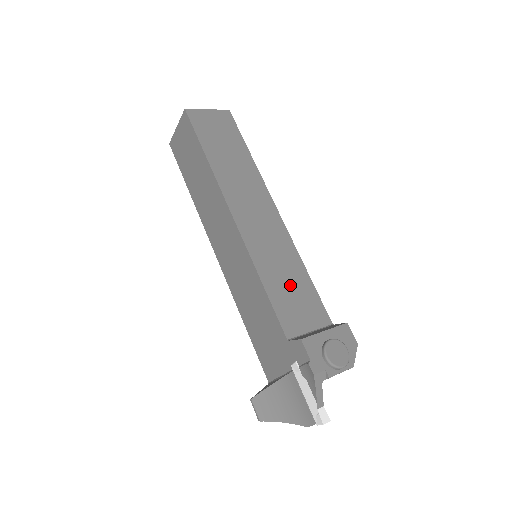
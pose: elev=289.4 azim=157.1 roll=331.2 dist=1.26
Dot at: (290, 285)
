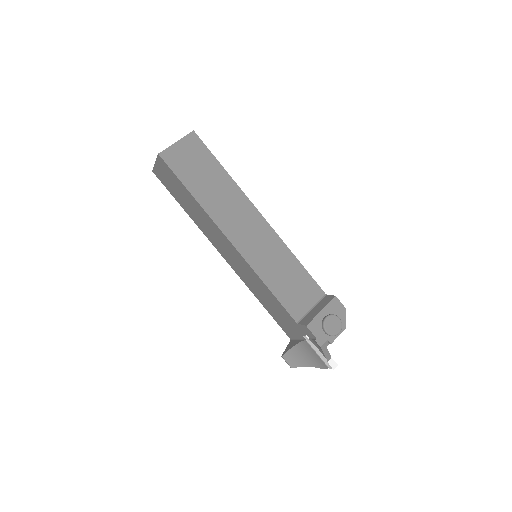
Dot at: (288, 279)
